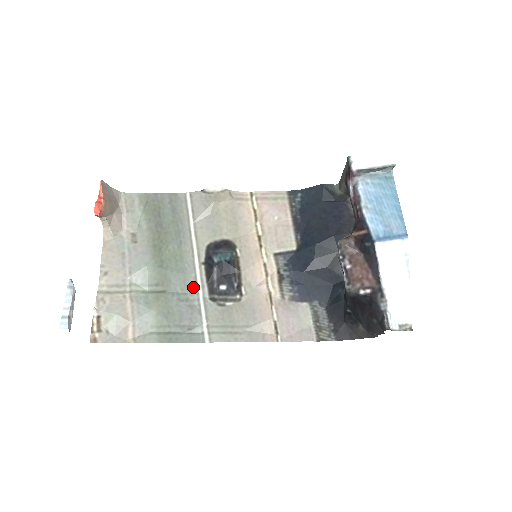
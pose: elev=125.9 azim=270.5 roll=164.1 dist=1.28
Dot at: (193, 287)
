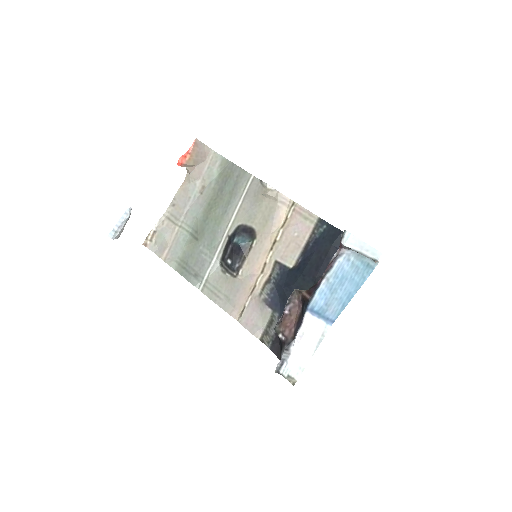
Dot at: (215, 248)
